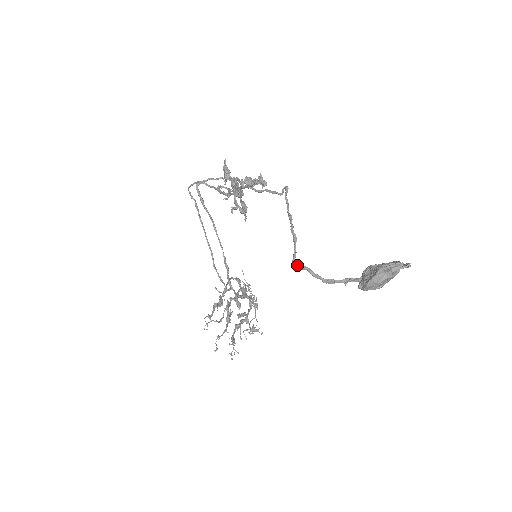
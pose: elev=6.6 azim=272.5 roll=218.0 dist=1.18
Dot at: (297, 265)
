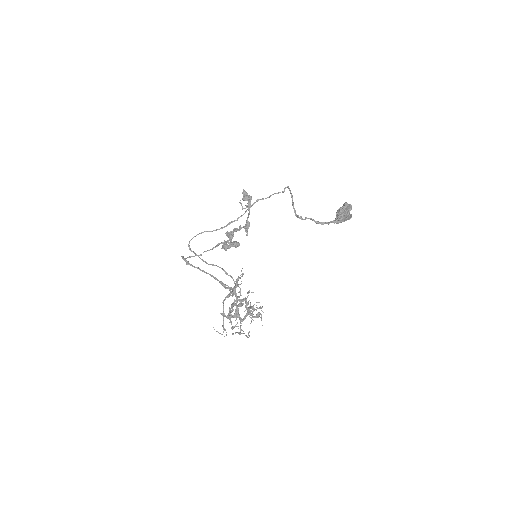
Dot at: (302, 218)
